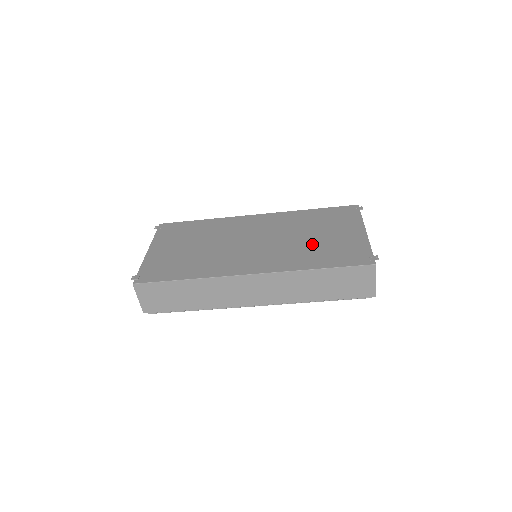
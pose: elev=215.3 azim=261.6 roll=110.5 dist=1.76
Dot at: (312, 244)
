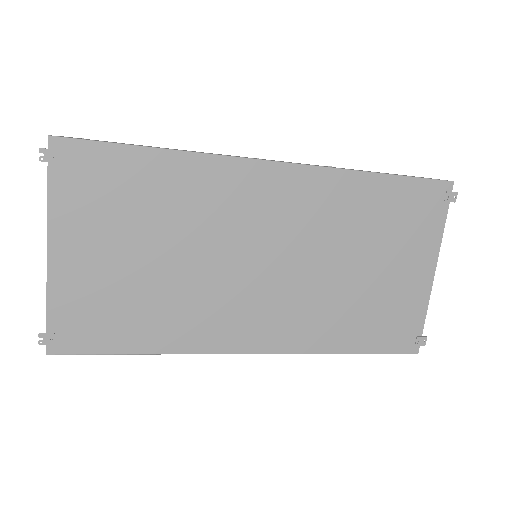
Dot at: (354, 292)
